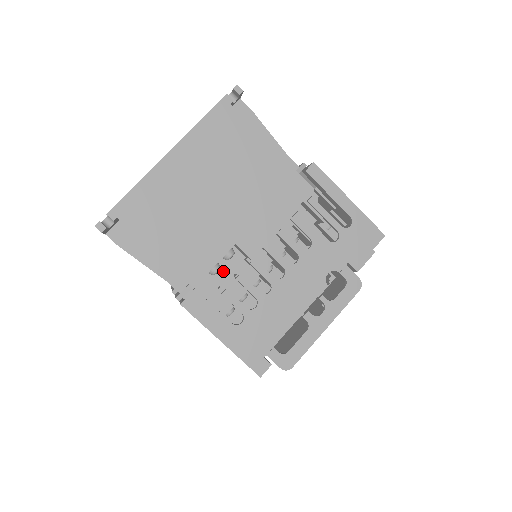
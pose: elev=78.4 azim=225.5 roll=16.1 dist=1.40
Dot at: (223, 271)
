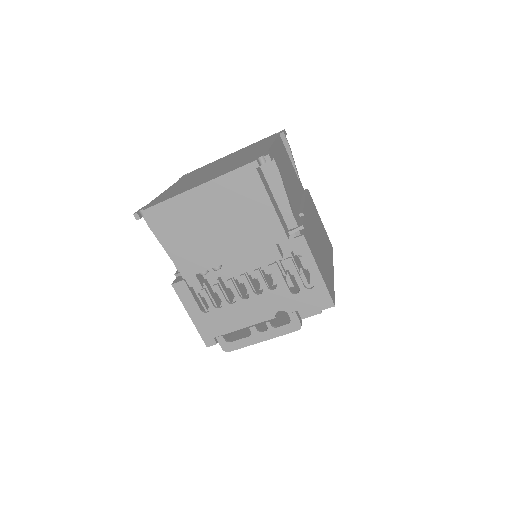
Dot at: (213, 271)
